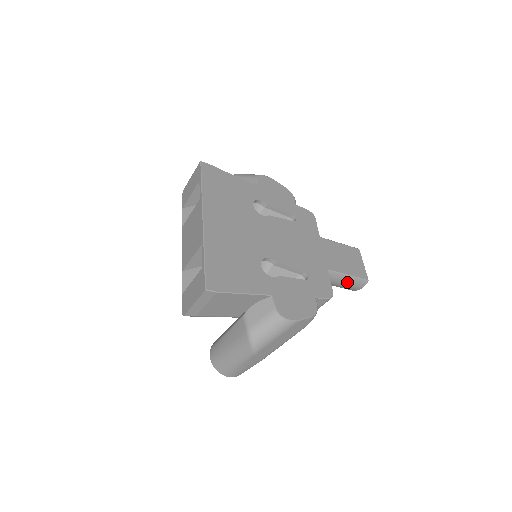
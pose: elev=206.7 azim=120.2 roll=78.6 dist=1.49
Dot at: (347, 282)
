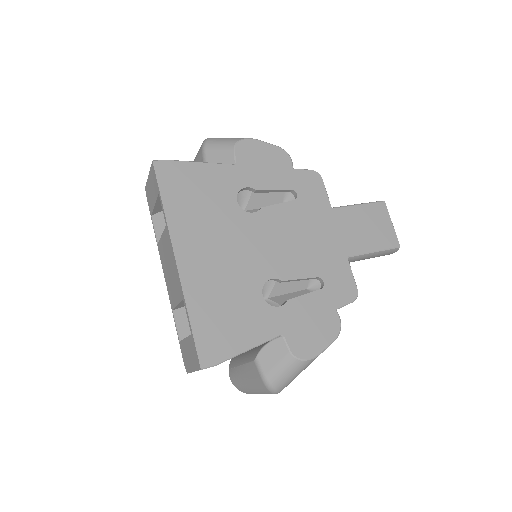
Dot at: (373, 256)
